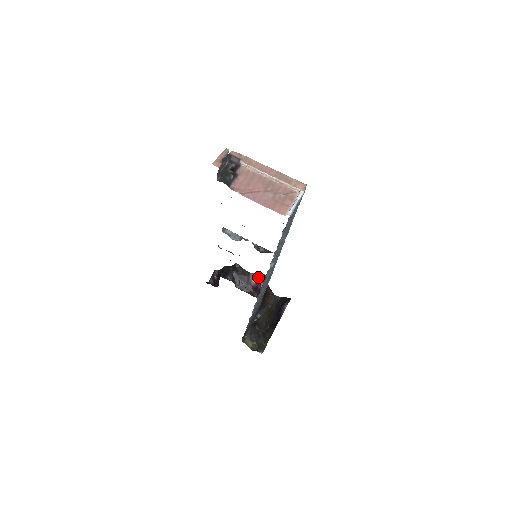
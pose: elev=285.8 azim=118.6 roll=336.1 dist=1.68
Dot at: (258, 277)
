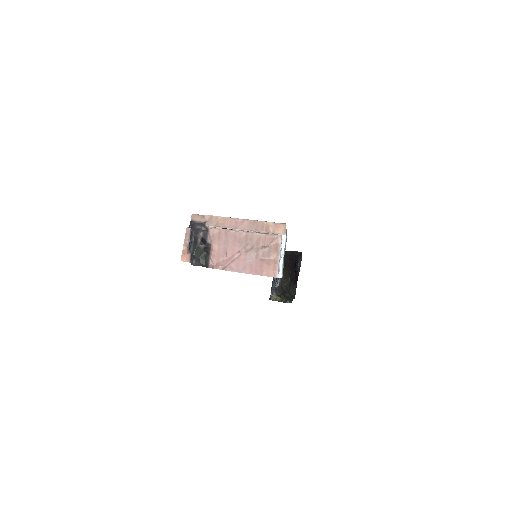
Dot at: occluded
